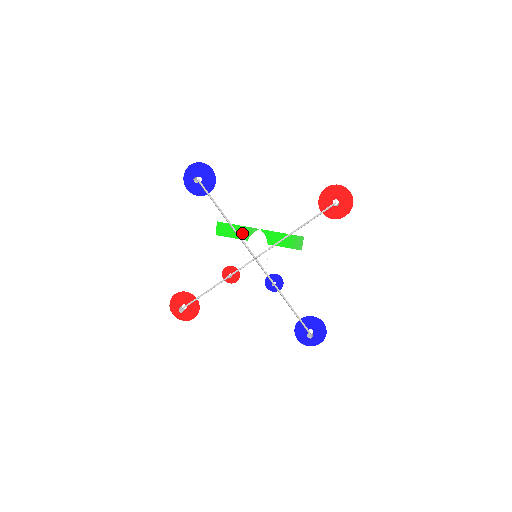
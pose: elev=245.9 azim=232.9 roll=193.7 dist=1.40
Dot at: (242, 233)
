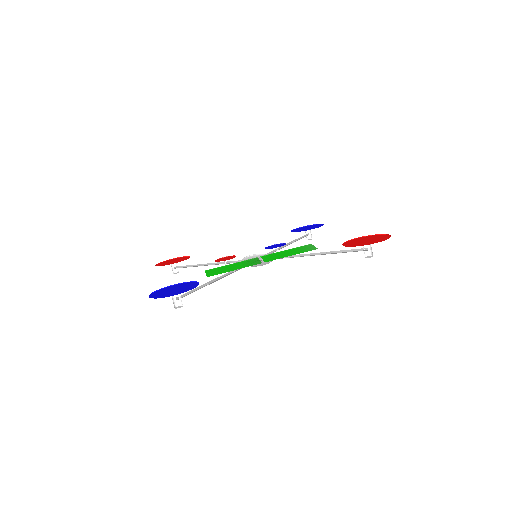
Dot at: (239, 265)
